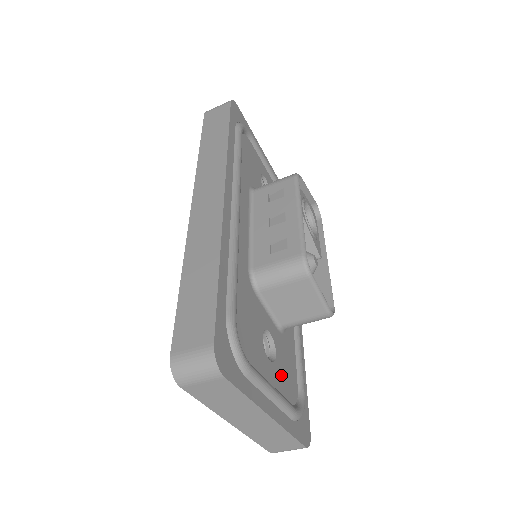
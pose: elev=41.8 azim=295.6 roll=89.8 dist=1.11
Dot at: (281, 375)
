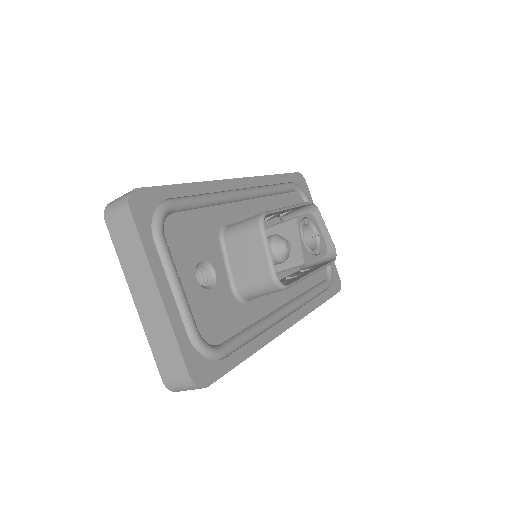
Dot at: (204, 304)
